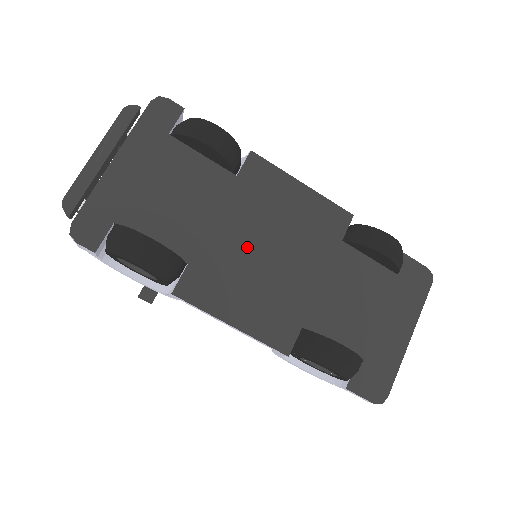
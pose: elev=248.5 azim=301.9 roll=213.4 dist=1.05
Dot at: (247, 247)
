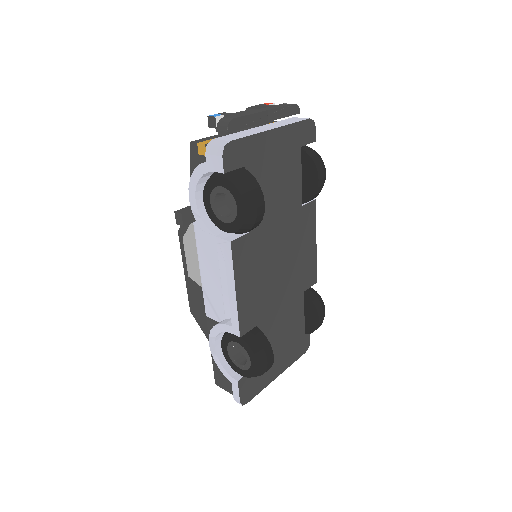
Dot at: (275, 252)
